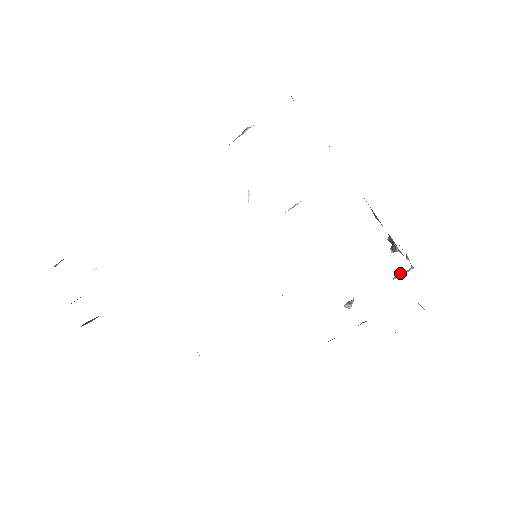
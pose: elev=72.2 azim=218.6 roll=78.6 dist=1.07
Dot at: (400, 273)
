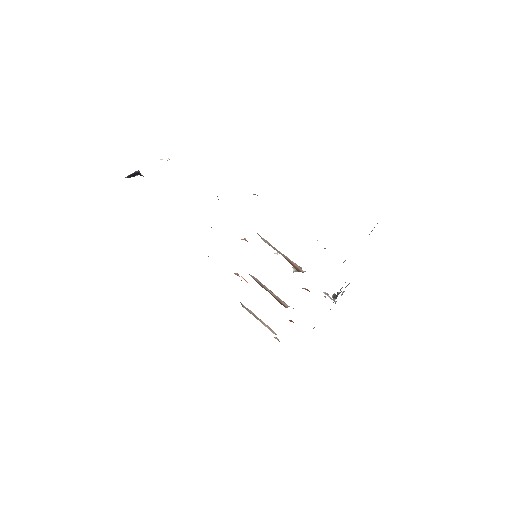
Dot at: (329, 296)
